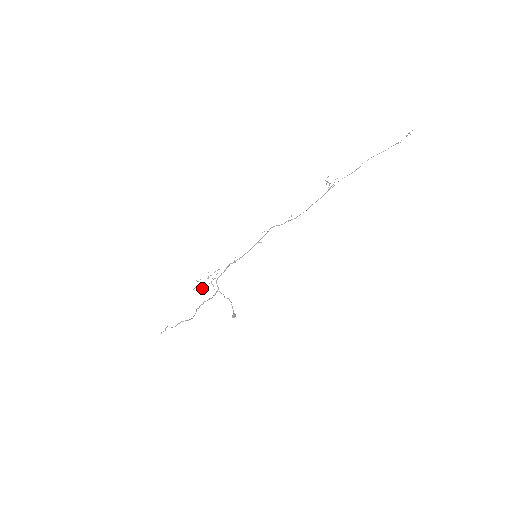
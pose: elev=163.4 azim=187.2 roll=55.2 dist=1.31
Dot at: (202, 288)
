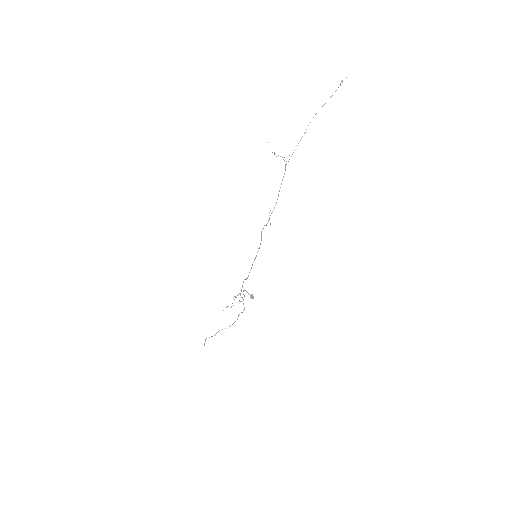
Dot at: (231, 307)
